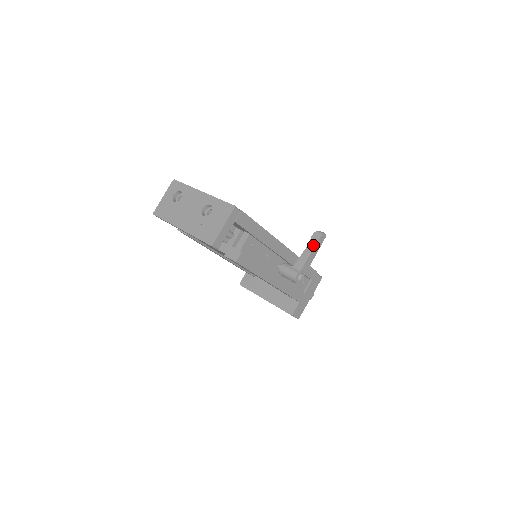
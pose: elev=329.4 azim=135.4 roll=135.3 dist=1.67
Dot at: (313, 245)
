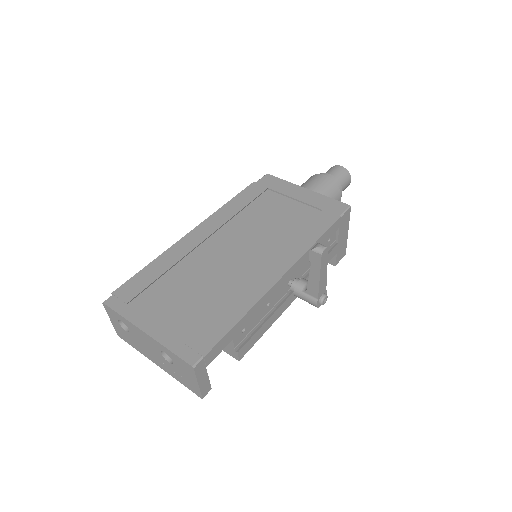
Dot at: (317, 269)
